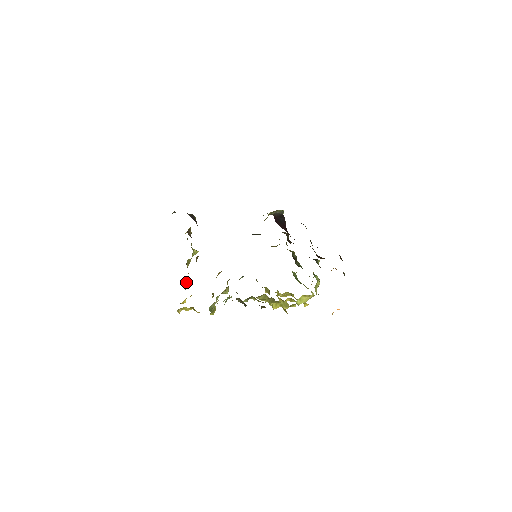
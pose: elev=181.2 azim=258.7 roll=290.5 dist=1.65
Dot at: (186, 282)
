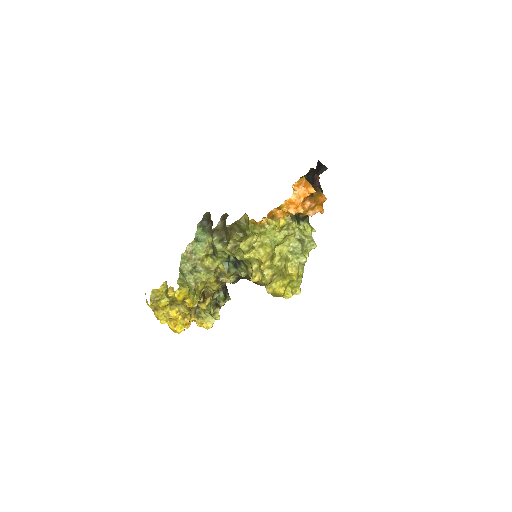
Dot at: (182, 325)
